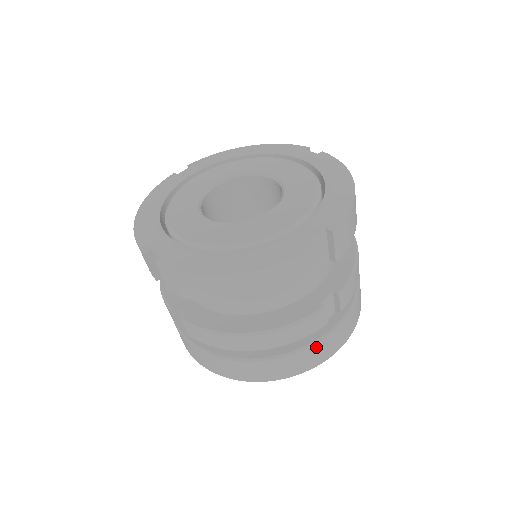
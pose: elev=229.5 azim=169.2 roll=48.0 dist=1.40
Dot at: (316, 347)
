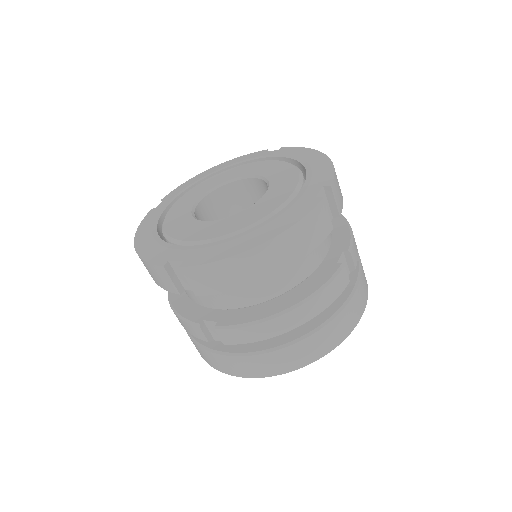
Dot at: (347, 309)
